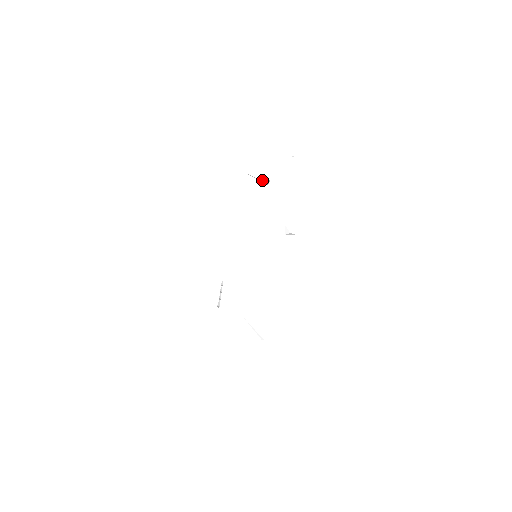
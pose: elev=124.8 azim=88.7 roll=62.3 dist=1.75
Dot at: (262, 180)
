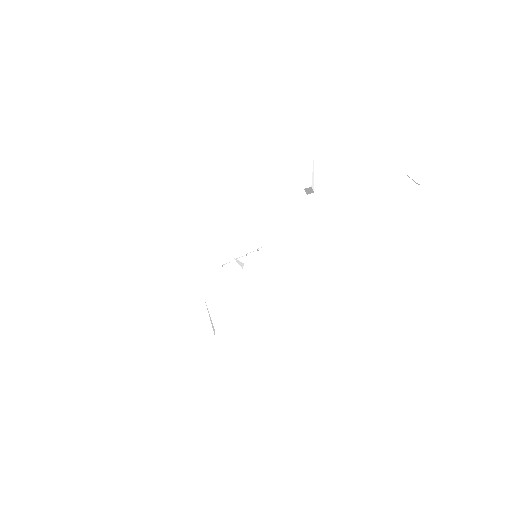
Dot at: (306, 184)
